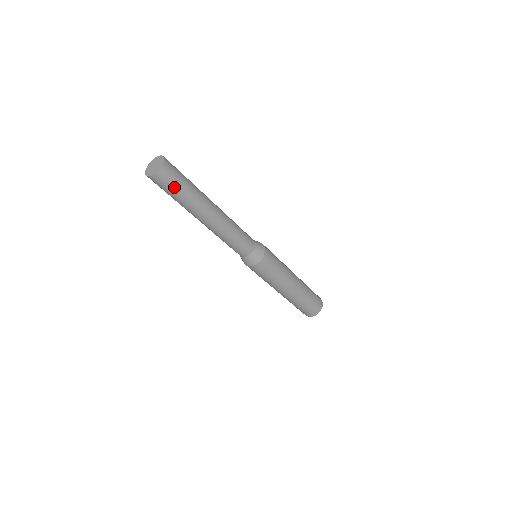
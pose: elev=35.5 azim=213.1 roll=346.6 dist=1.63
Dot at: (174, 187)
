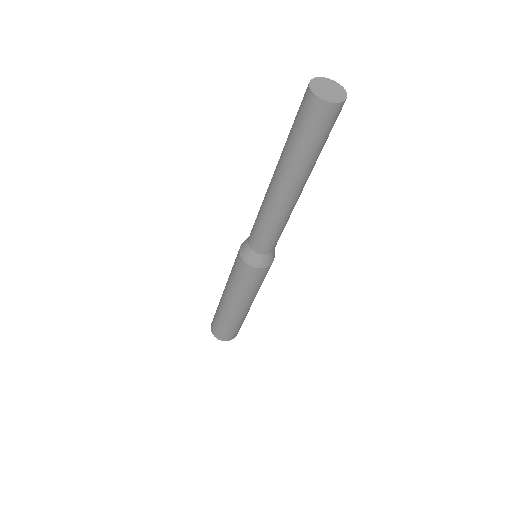
Dot at: (312, 132)
